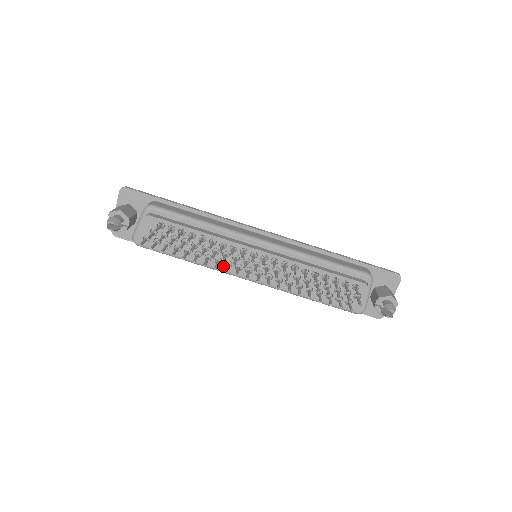
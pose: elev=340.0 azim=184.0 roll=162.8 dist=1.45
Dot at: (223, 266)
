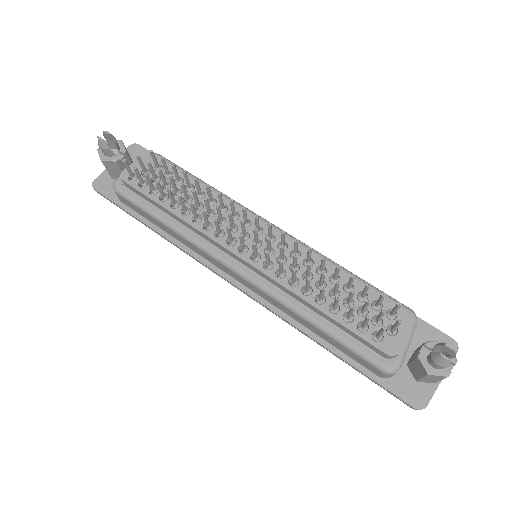
Dot at: (211, 234)
